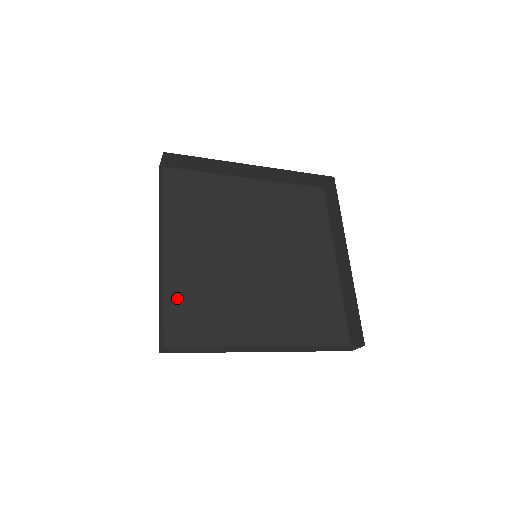
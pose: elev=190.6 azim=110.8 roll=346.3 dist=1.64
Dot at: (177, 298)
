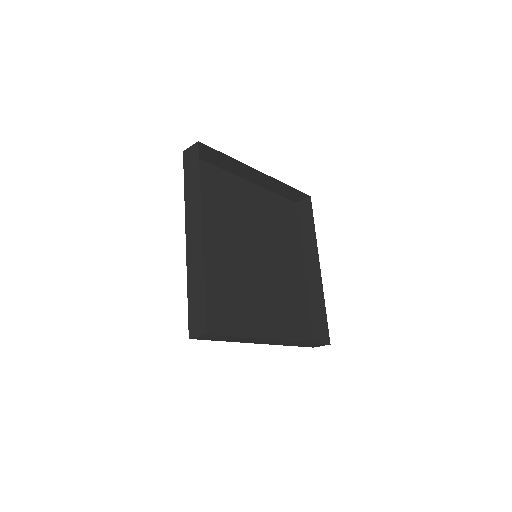
Dot at: occluded
